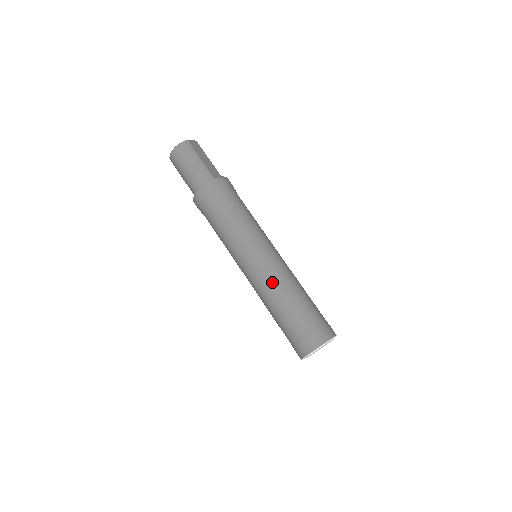
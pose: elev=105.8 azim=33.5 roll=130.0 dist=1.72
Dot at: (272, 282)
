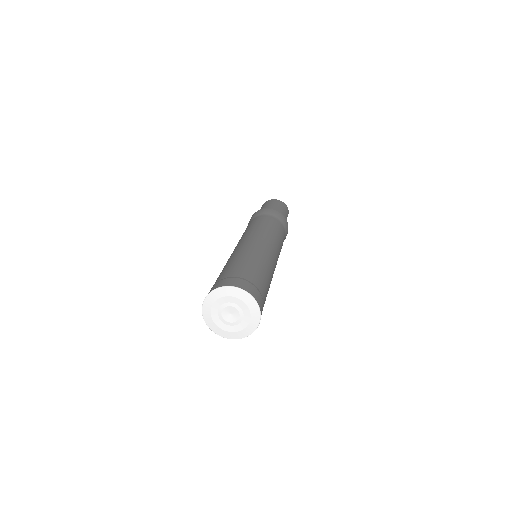
Dot at: (267, 256)
